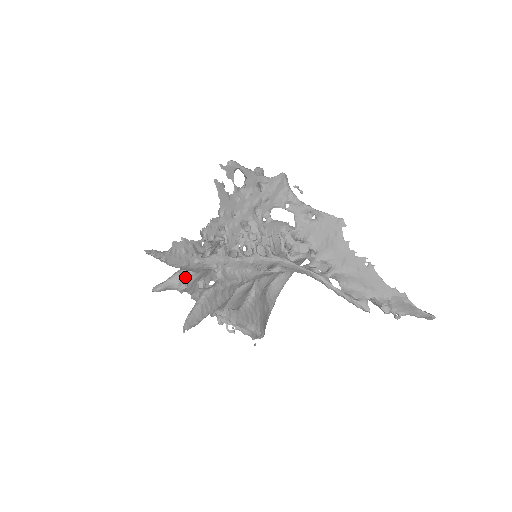
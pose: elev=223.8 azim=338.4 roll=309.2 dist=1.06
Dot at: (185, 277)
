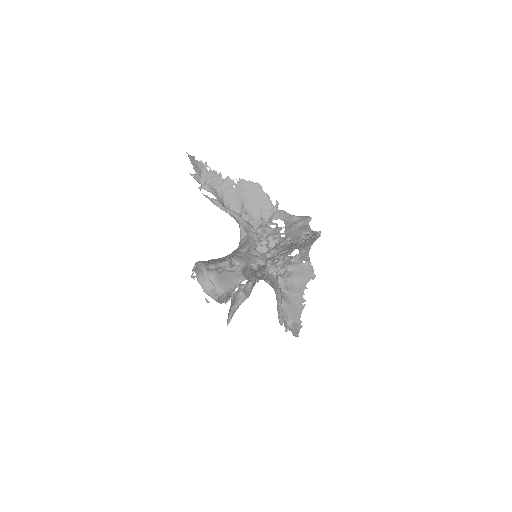
Dot at: (233, 271)
